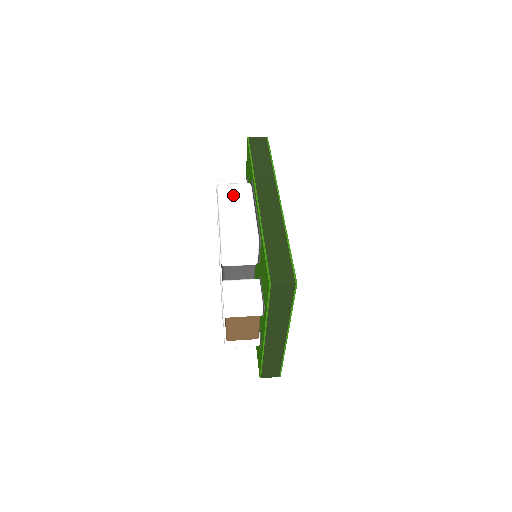
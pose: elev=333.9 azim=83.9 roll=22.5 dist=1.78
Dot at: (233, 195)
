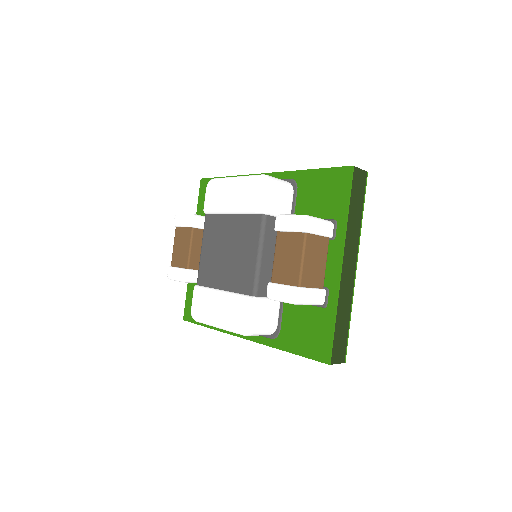
Dot at: occluded
